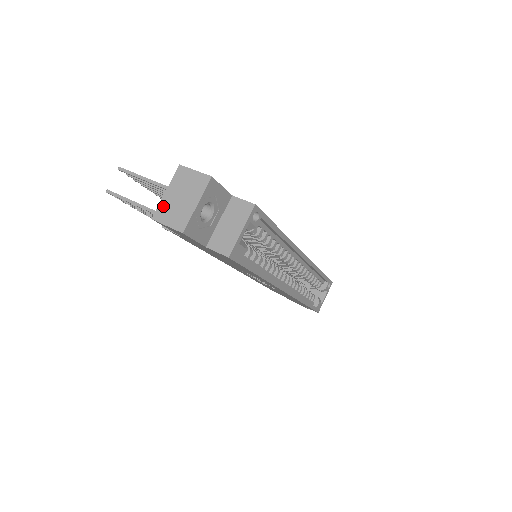
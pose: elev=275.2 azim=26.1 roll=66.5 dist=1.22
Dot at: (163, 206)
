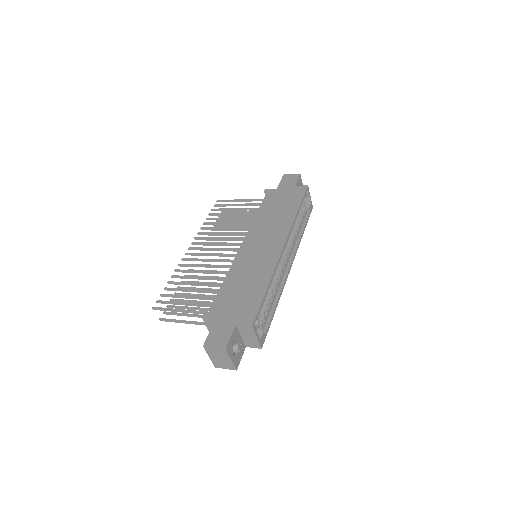
Dot at: (215, 363)
